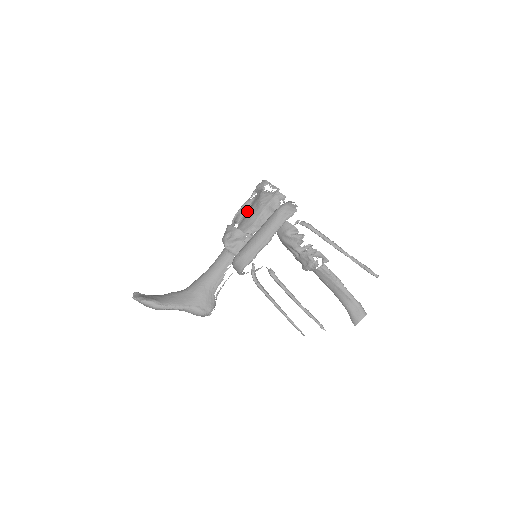
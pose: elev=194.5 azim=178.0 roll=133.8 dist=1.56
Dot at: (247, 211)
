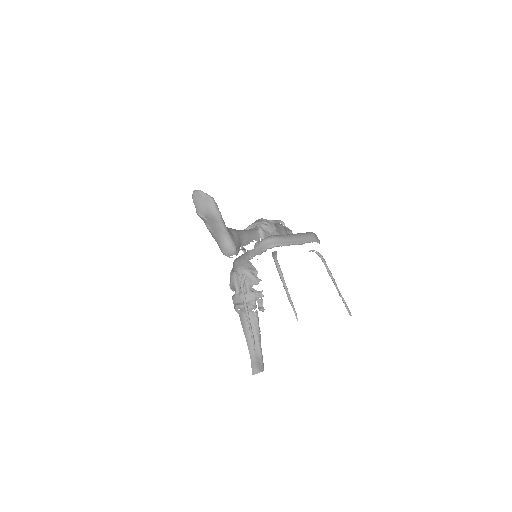
Dot at: occluded
